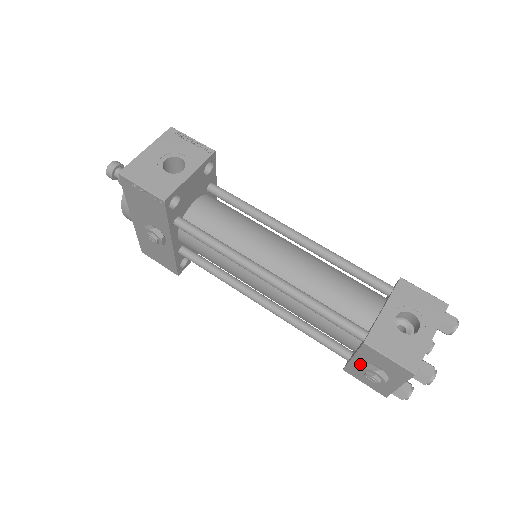
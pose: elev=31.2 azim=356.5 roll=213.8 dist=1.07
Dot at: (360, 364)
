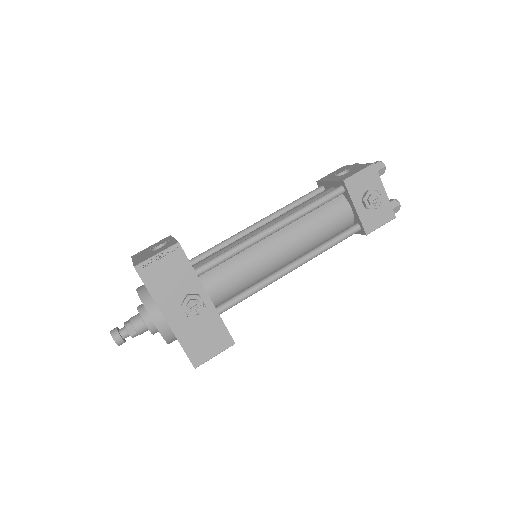
Dot at: (362, 208)
